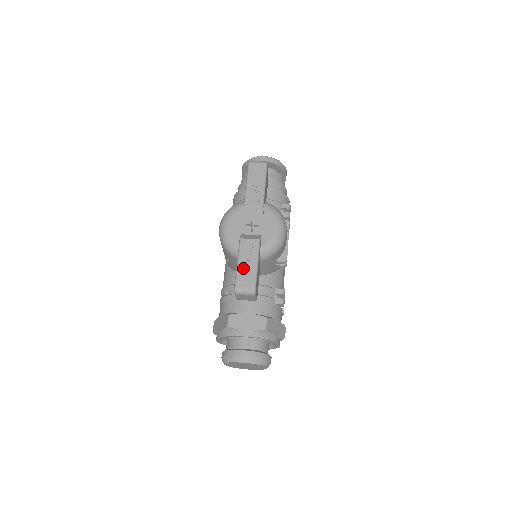
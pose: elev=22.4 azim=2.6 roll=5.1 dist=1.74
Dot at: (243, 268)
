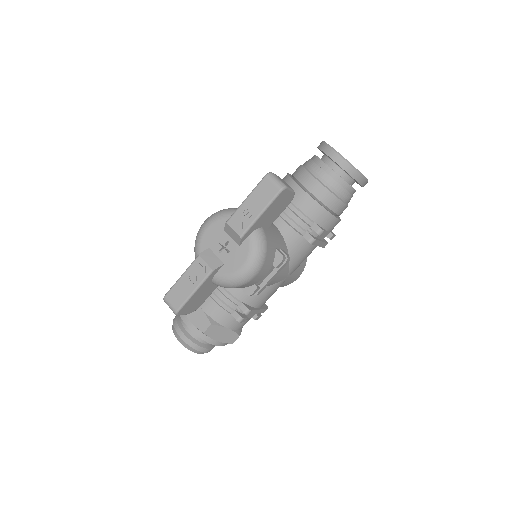
Dot at: (181, 285)
